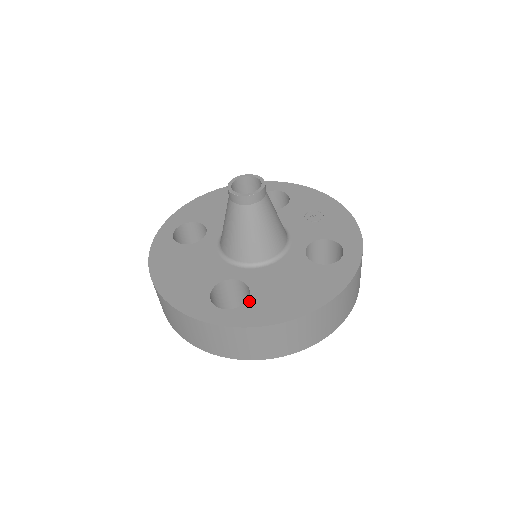
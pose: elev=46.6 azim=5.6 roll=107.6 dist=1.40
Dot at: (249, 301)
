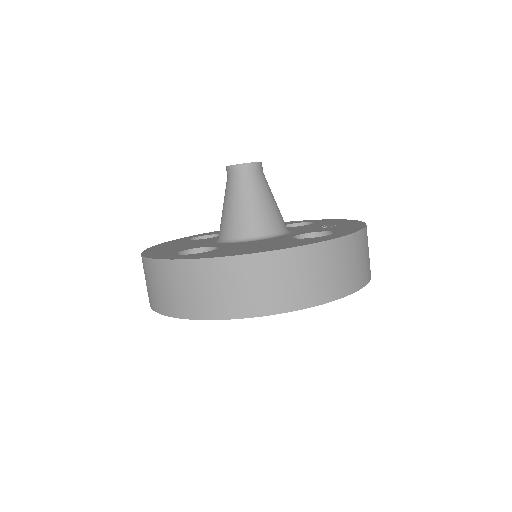
Dot at: (208, 251)
